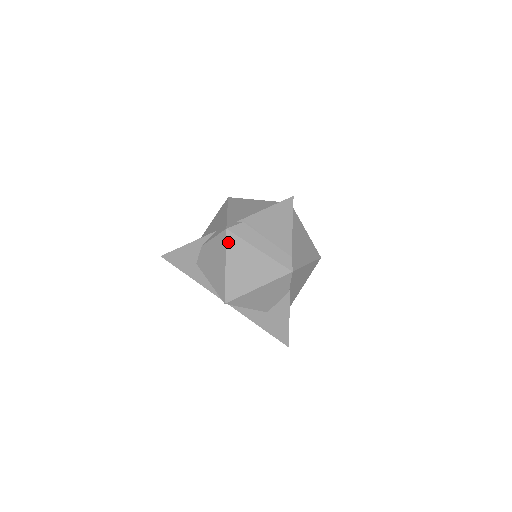
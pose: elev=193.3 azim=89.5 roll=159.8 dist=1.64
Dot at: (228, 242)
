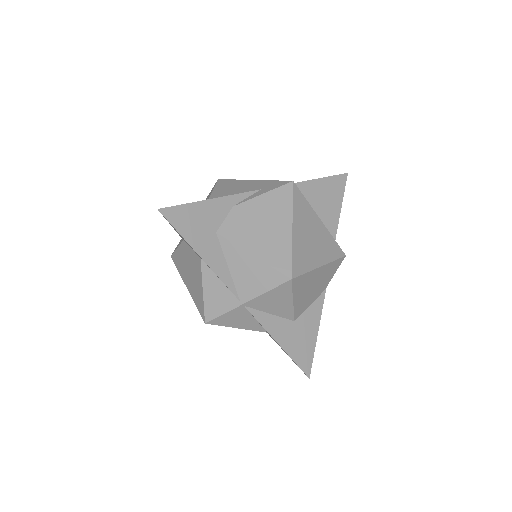
Dot at: (295, 197)
